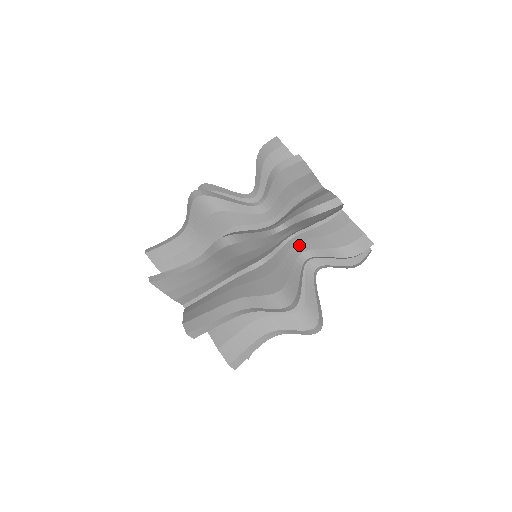
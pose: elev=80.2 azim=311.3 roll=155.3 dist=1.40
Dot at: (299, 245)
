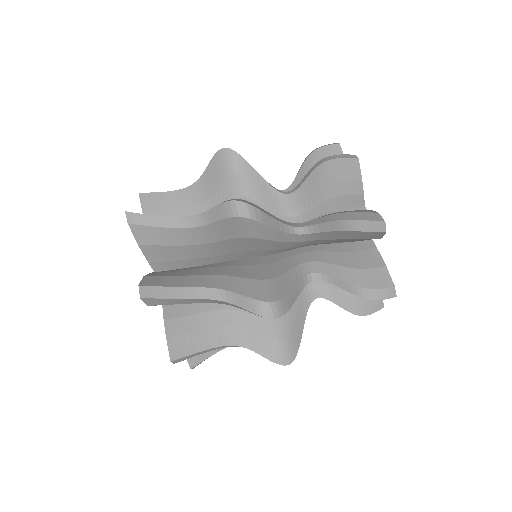
Dot at: occluded
